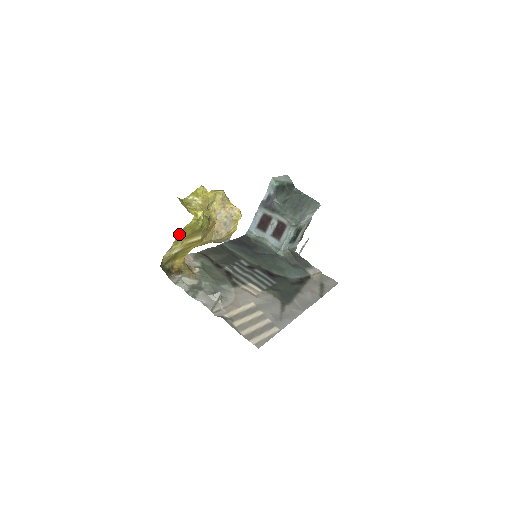
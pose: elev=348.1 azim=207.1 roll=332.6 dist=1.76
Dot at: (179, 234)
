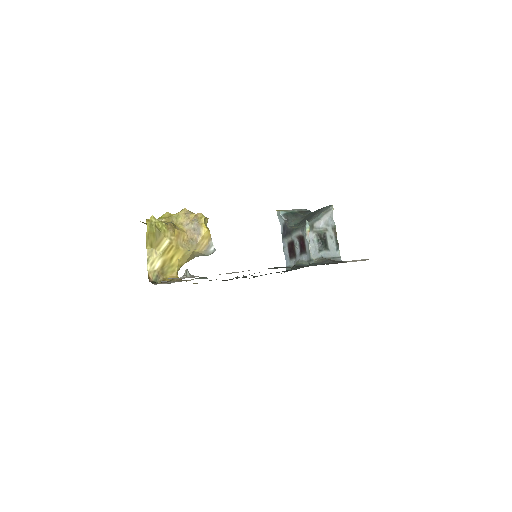
Dot at: (148, 245)
